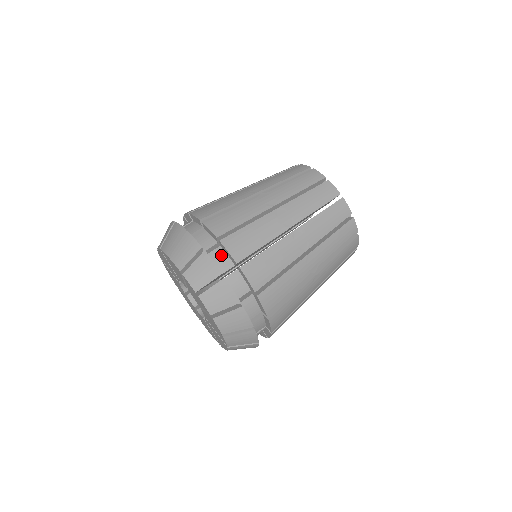
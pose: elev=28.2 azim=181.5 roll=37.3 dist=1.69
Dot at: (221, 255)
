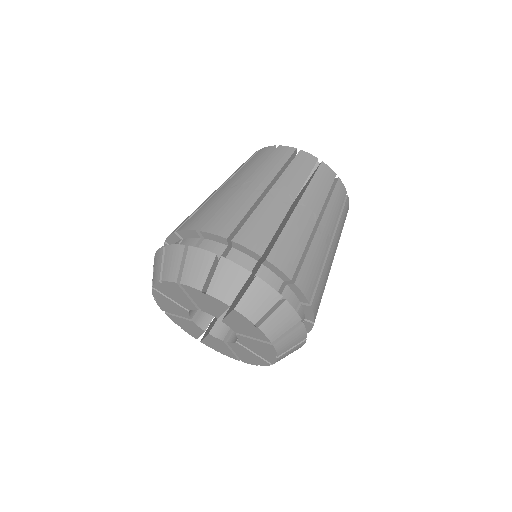
Dot at: (301, 314)
